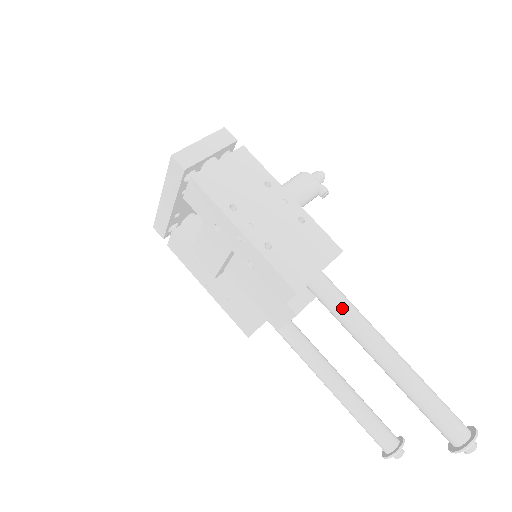
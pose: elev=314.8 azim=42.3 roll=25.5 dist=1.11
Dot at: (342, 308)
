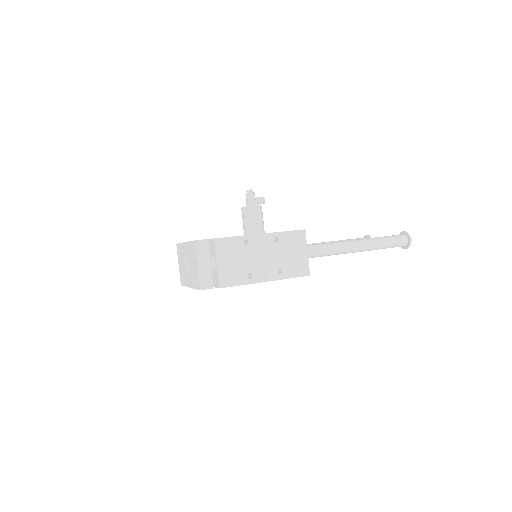
Dot at: (327, 253)
